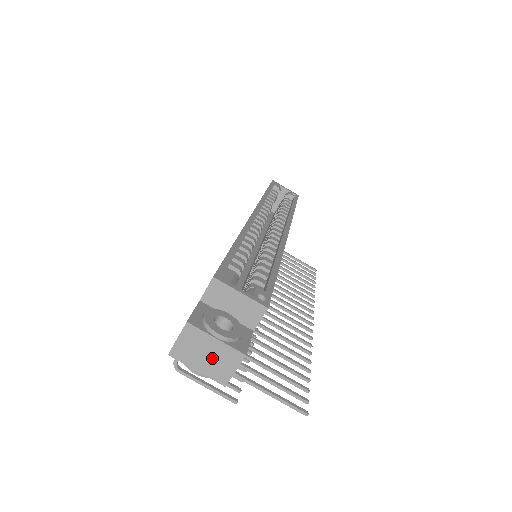
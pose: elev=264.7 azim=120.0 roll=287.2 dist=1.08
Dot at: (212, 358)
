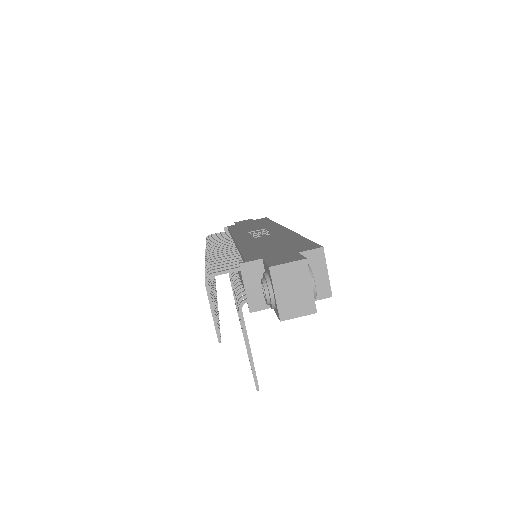
Dot at: (295, 295)
